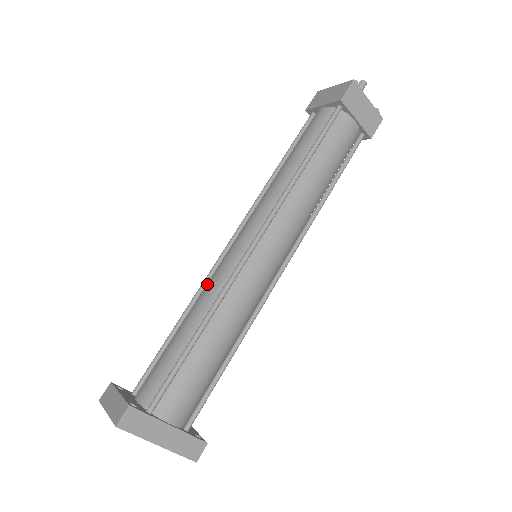
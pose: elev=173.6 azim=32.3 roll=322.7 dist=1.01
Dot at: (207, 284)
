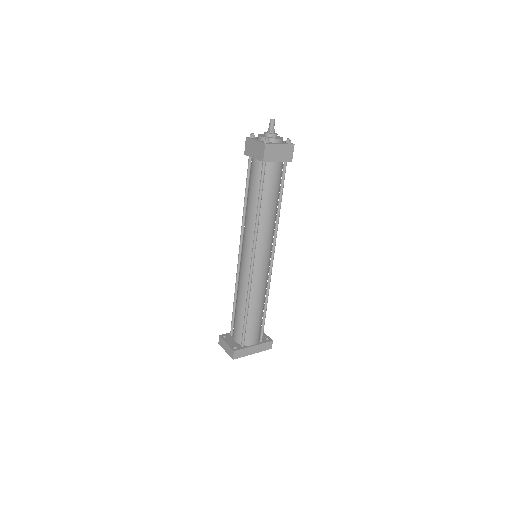
Dot at: (239, 282)
